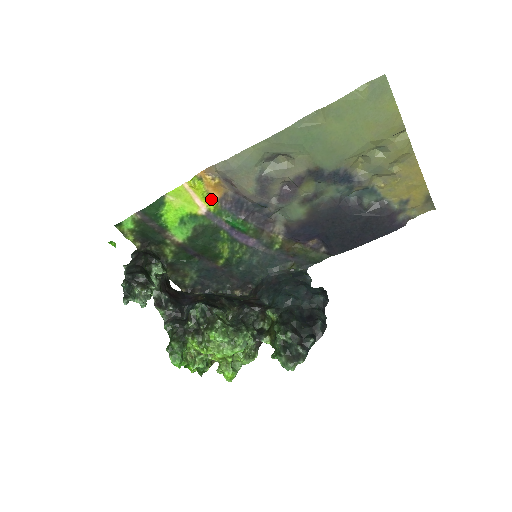
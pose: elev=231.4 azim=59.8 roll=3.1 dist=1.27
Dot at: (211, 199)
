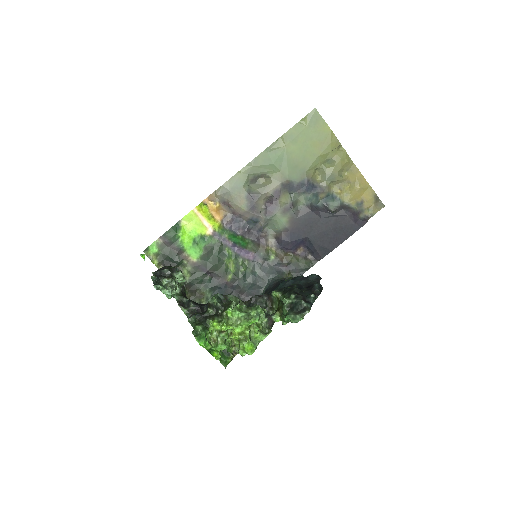
Dot at: (215, 221)
